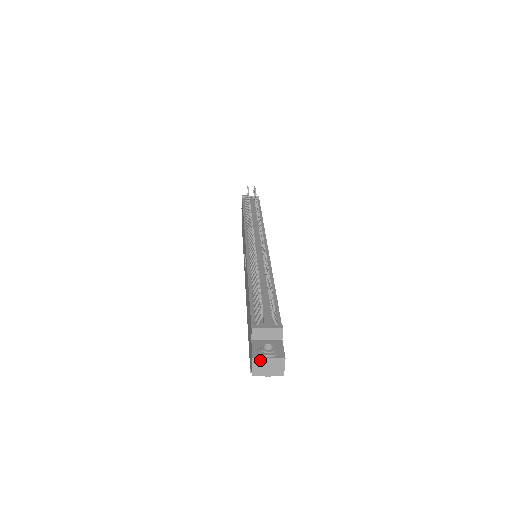
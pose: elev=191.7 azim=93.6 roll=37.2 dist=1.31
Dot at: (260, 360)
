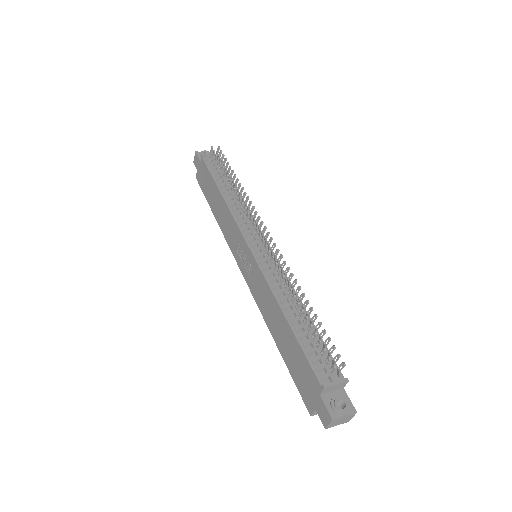
Dot at: (337, 419)
